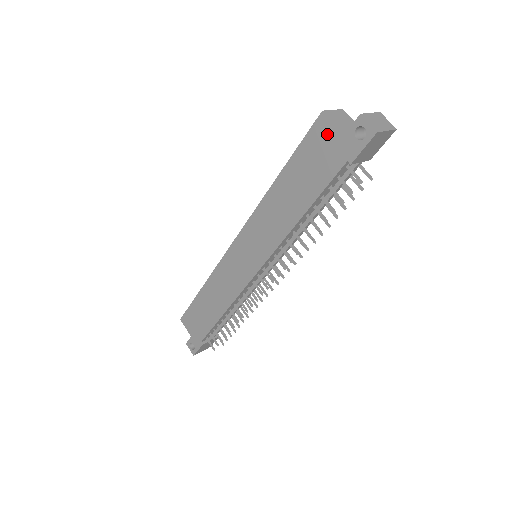
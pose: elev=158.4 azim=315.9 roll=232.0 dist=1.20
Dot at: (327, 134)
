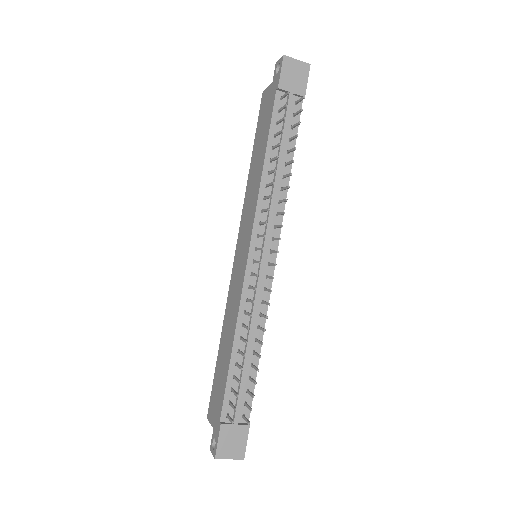
Dot at: (266, 96)
